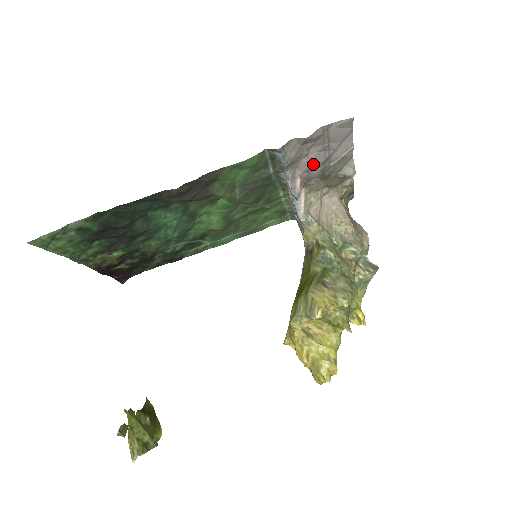
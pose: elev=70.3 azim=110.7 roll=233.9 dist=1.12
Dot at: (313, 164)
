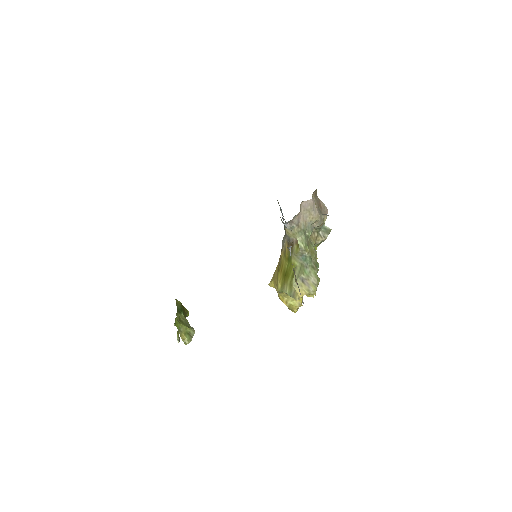
Dot at: occluded
